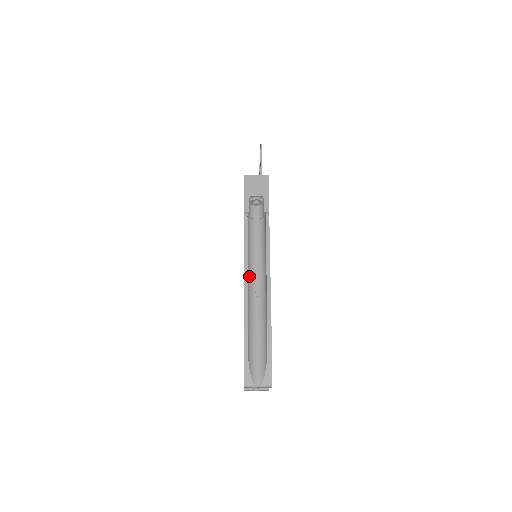
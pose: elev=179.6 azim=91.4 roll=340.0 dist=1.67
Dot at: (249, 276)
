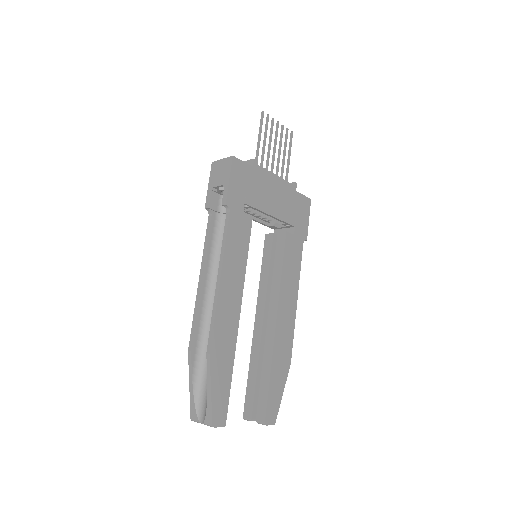
Dot at: (211, 287)
